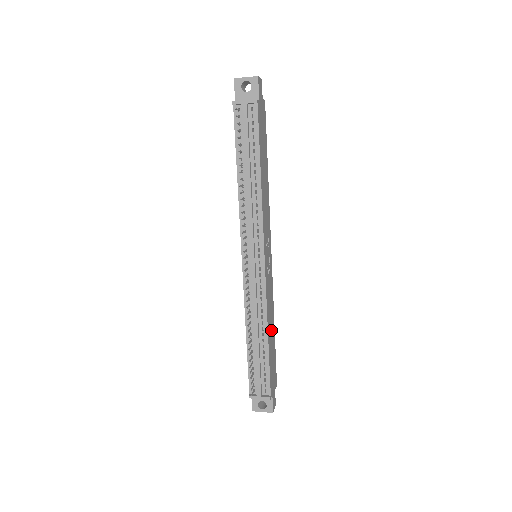
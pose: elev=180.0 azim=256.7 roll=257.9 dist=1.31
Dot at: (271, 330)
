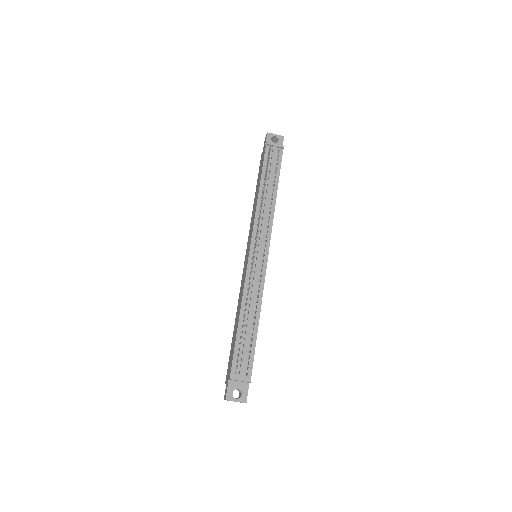
Dot at: occluded
